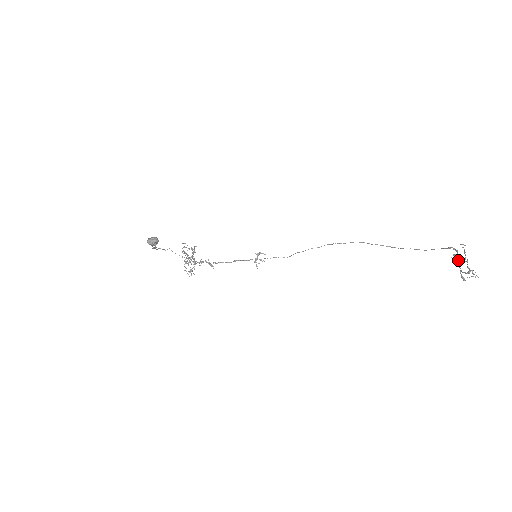
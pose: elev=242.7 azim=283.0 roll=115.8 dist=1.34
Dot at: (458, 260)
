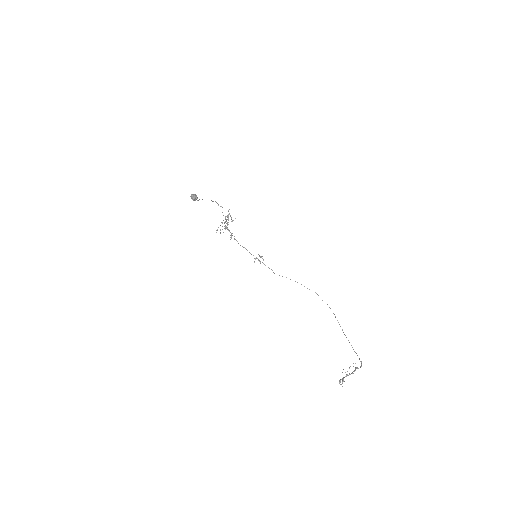
Dot at: (353, 371)
